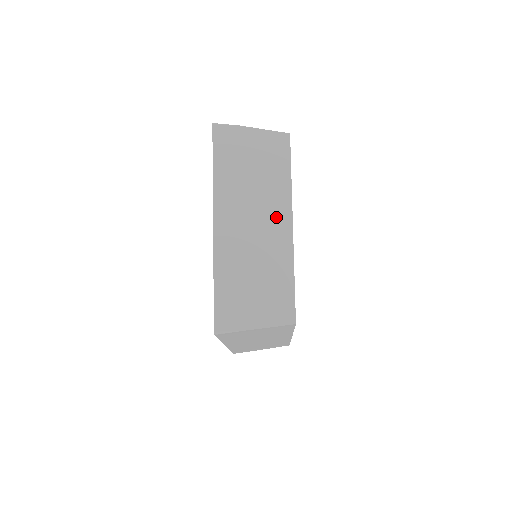
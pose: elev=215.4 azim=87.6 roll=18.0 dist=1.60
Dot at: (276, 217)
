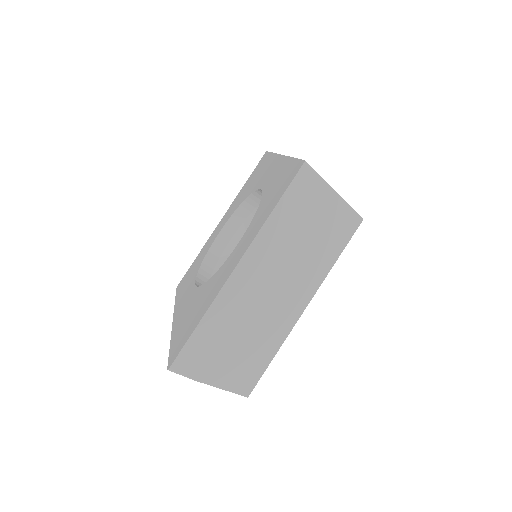
Dot at: occluded
